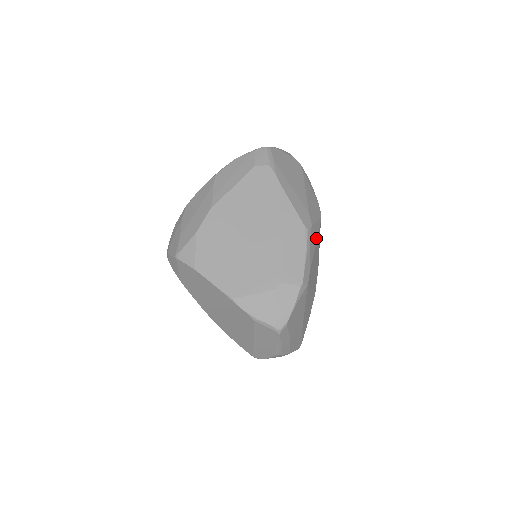
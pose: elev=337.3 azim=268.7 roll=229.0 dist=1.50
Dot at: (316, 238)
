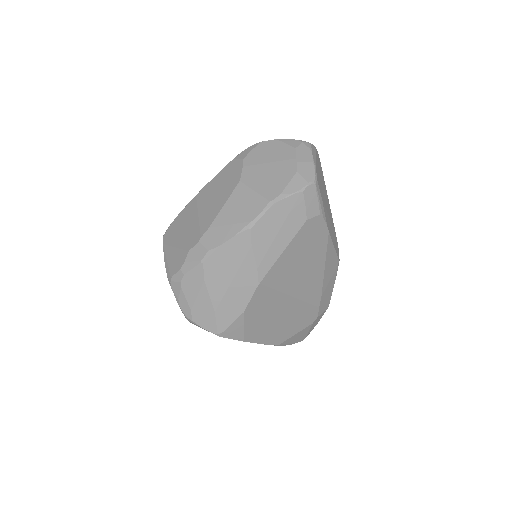
Dot at: occluded
